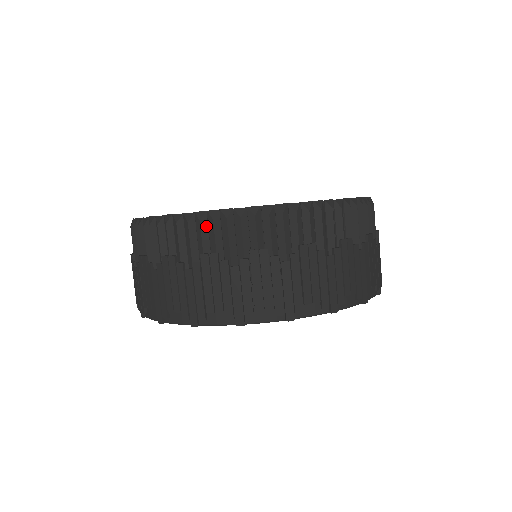
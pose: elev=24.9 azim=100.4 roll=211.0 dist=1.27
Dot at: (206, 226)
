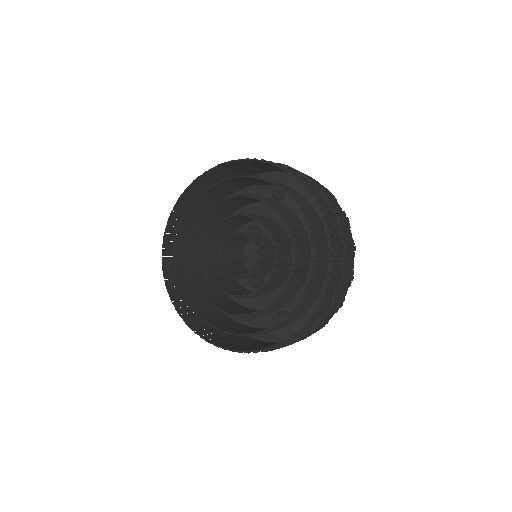
Dot at: occluded
